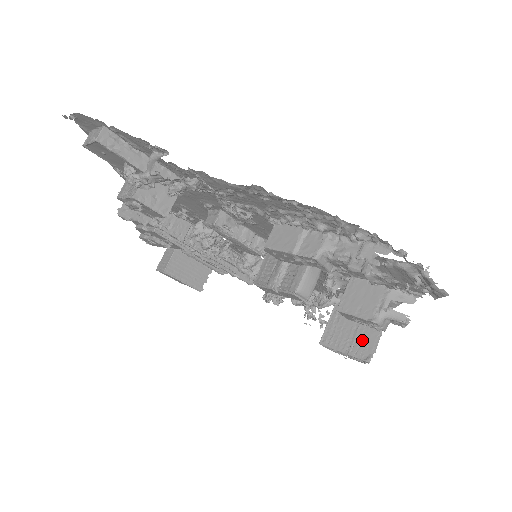
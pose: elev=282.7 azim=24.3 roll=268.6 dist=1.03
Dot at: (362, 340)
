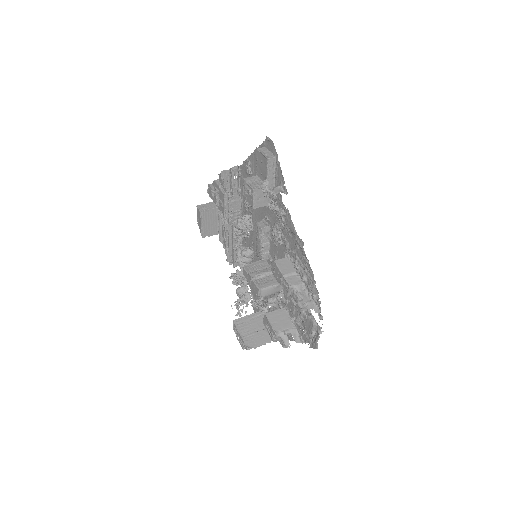
Dot at: (254, 338)
